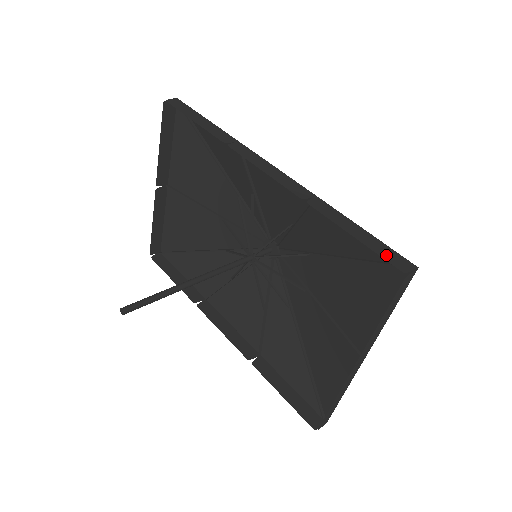
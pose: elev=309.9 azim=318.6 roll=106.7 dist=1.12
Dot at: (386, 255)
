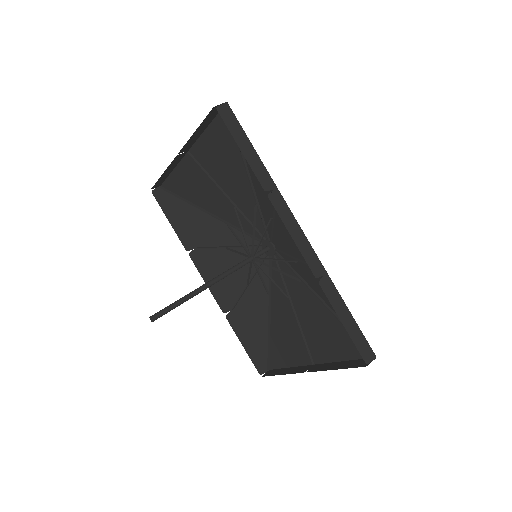
Dot at: (360, 345)
